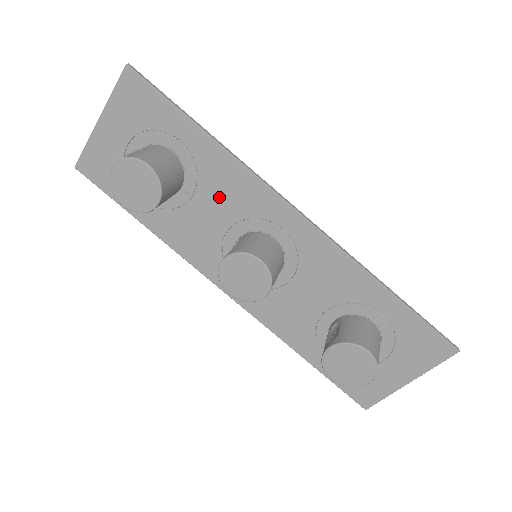
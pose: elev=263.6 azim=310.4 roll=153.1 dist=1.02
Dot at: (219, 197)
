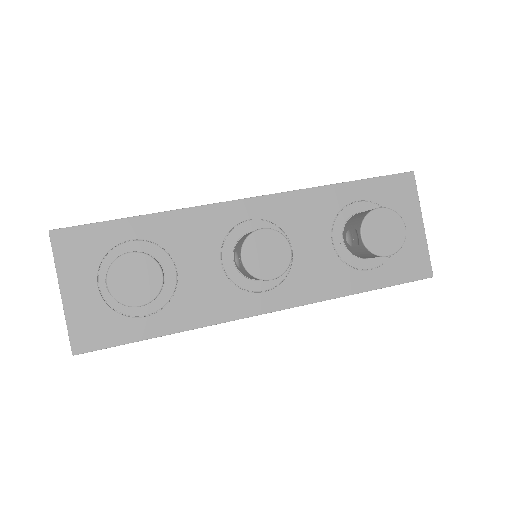
Dot at: (193, 247)
